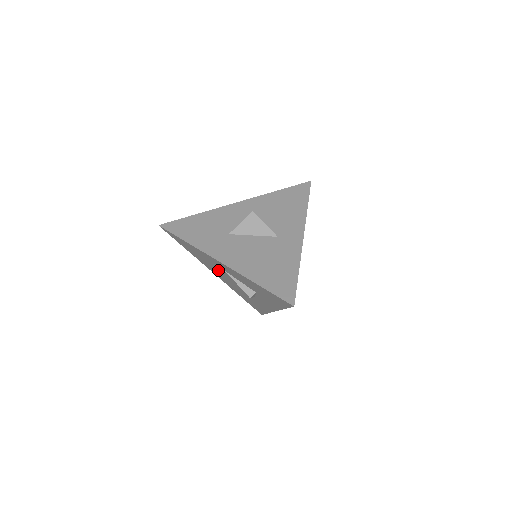
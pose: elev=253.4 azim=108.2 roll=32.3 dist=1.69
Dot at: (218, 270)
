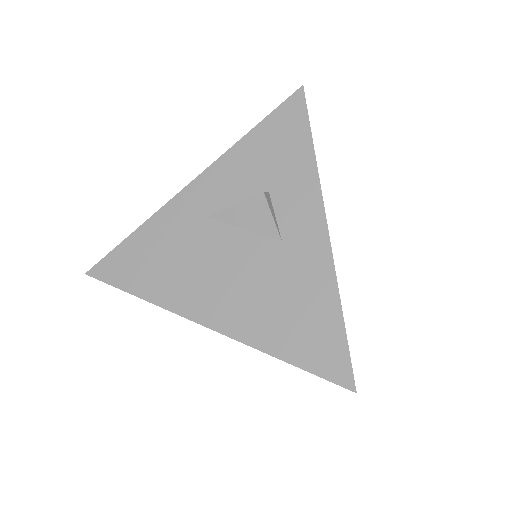
Dot at: (201, 258)
